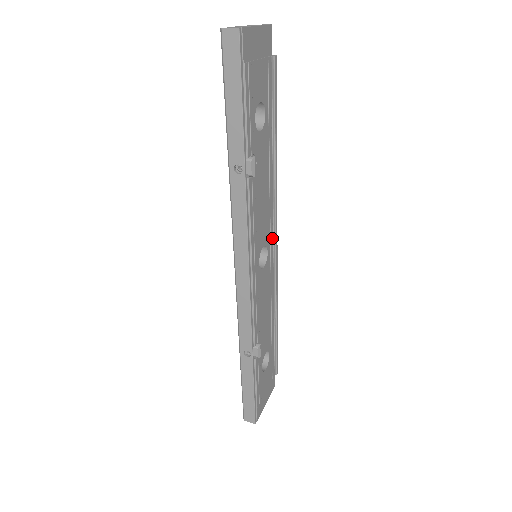
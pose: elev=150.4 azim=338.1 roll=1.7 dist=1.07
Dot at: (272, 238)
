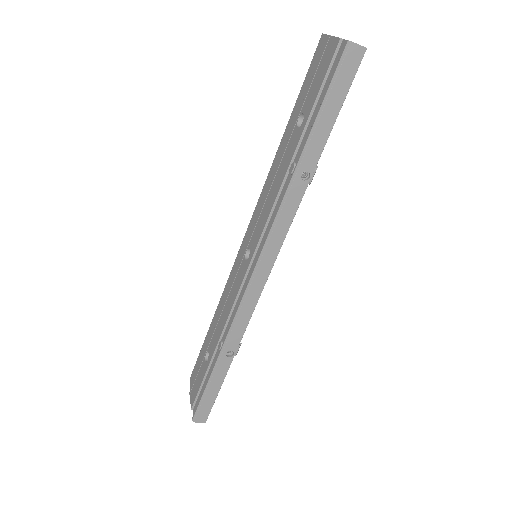
Dot at: occluded
